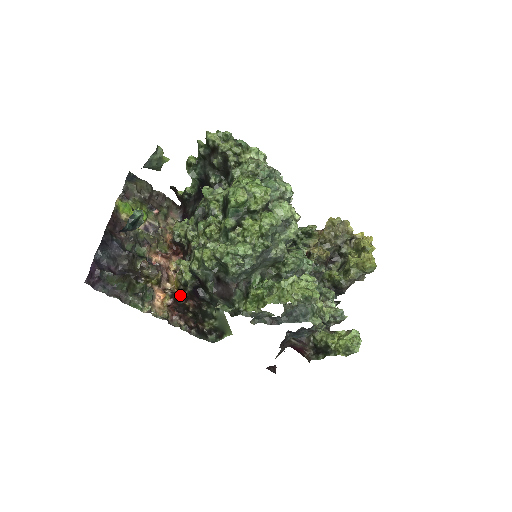
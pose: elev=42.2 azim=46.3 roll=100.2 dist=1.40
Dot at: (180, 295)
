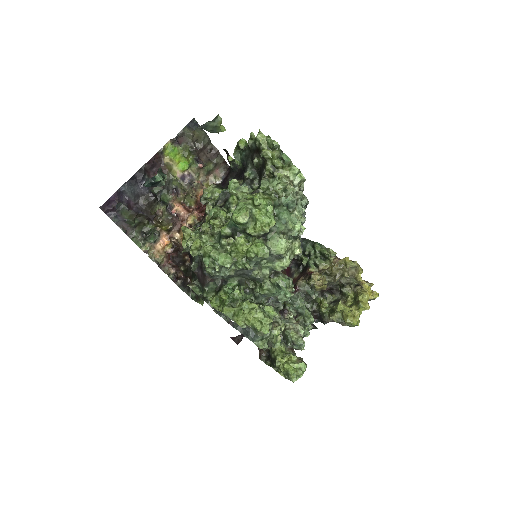
Dot at: occluded
